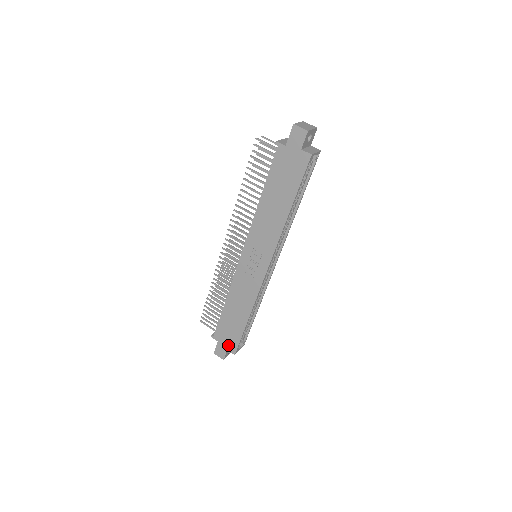
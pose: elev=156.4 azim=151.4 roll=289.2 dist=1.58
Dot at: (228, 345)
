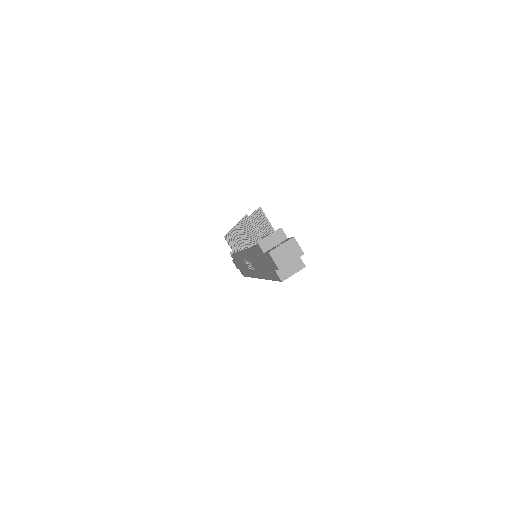
Dot at: (239, 269)
